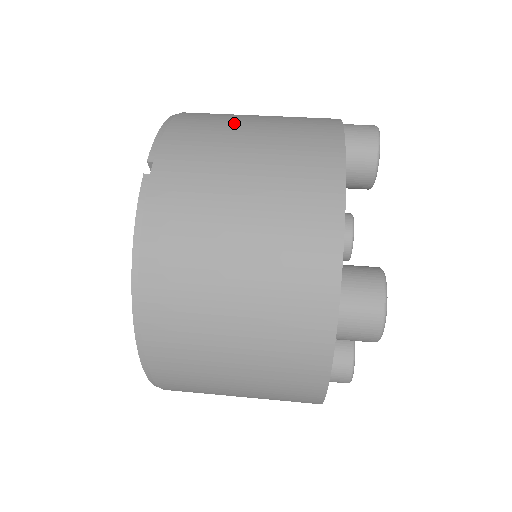
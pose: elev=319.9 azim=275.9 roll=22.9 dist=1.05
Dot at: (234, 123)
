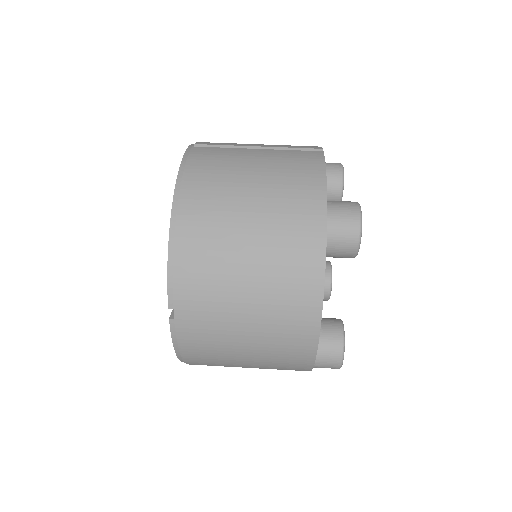
Dot at: (230, 258)
